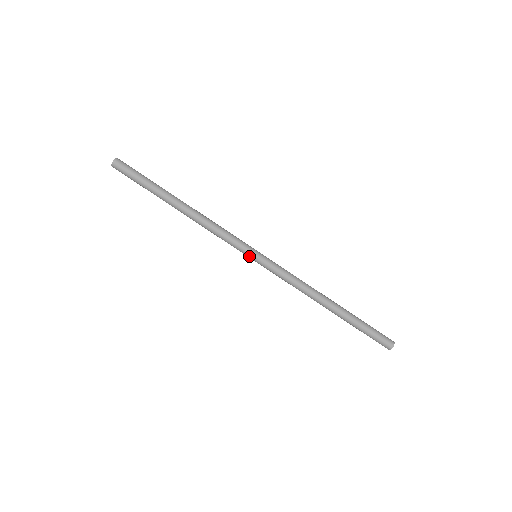
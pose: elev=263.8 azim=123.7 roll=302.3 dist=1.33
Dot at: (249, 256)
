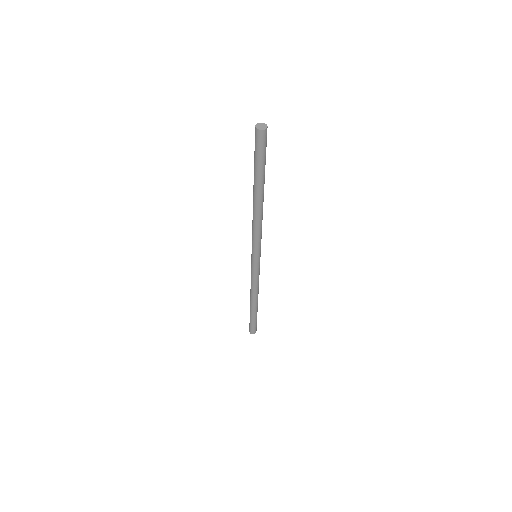
Dot at: (252, 254)
